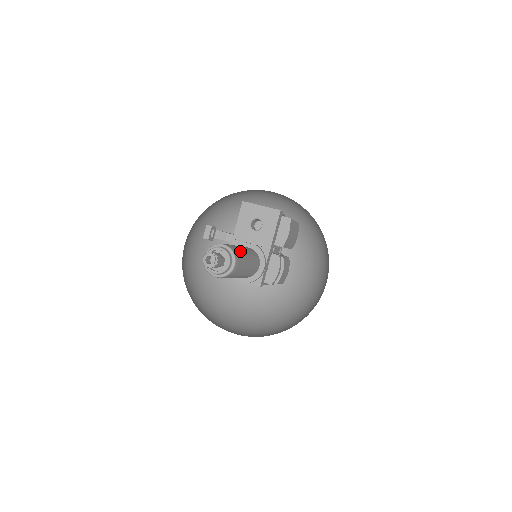
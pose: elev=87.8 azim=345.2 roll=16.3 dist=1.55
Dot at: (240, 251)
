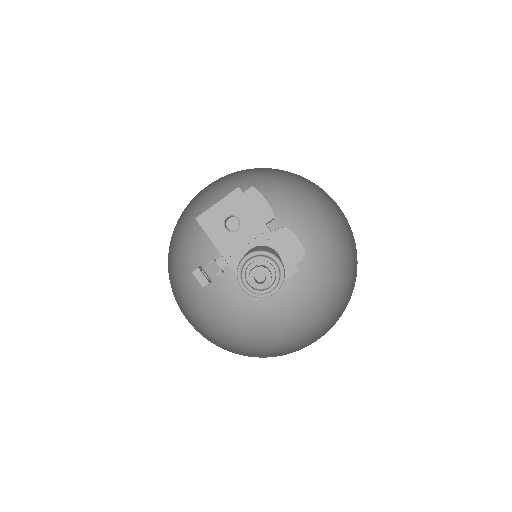
Dot at: occluded
